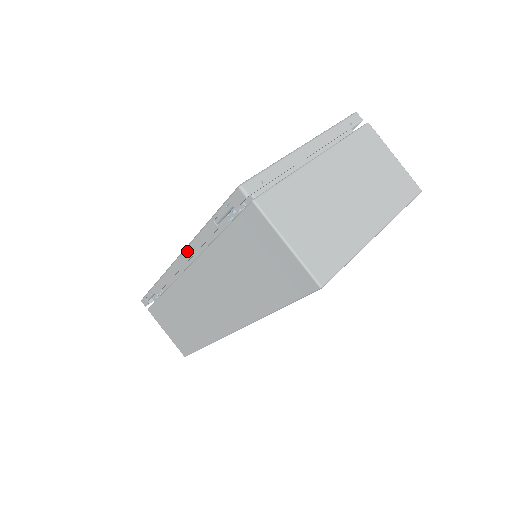
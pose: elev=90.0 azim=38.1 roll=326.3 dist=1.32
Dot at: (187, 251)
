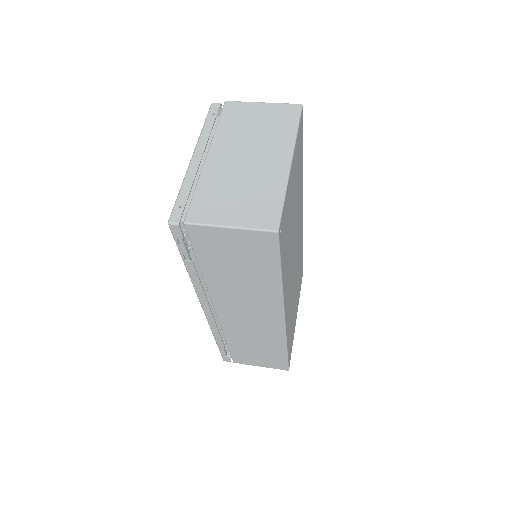
Dot at: (199, 296)
